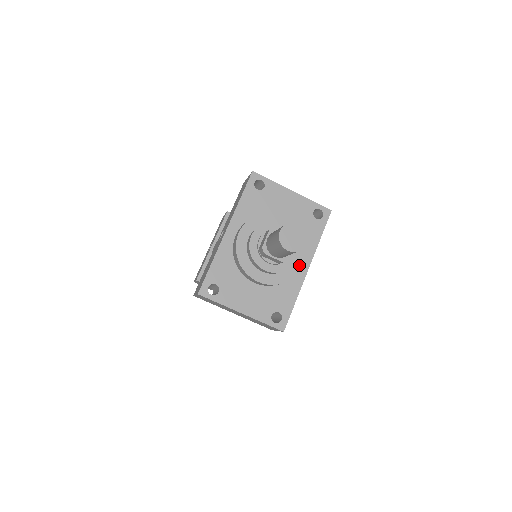
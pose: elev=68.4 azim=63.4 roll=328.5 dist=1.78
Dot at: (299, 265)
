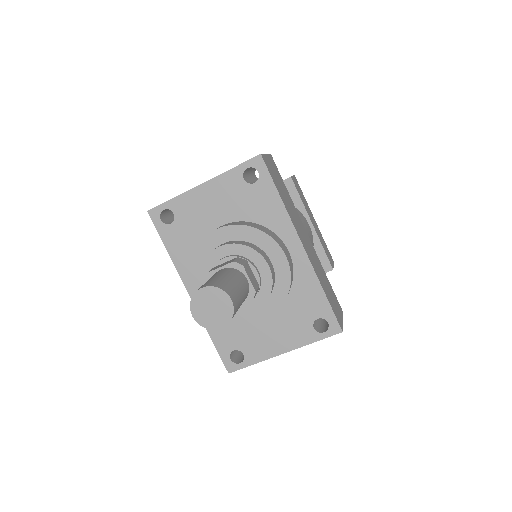
Dot at: (283, 263)
